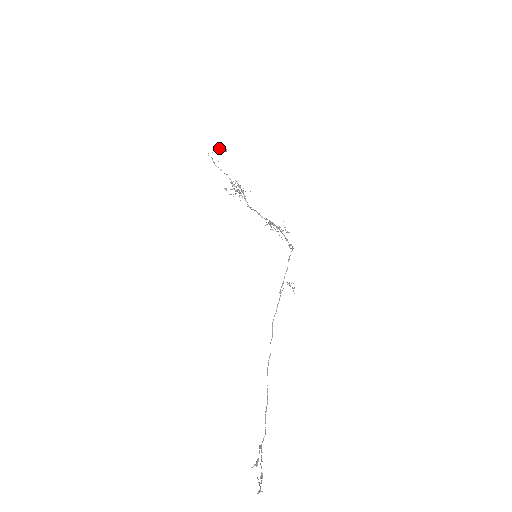
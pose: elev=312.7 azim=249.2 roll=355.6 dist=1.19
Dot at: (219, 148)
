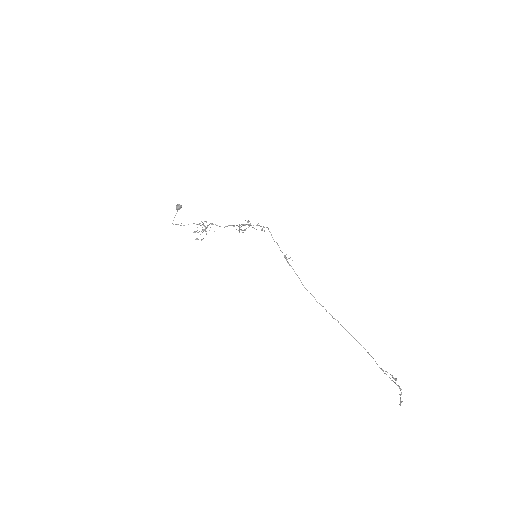
Dot at: occluded
